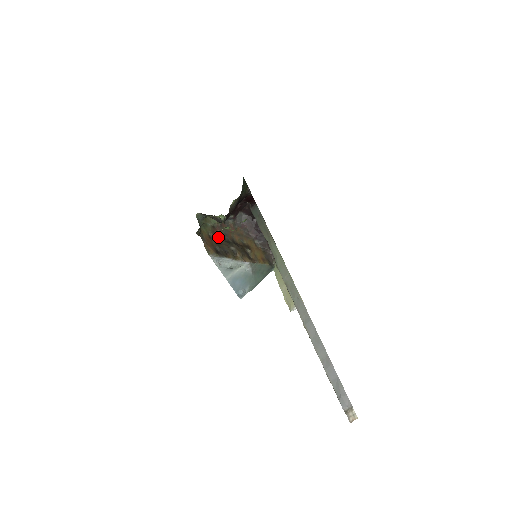
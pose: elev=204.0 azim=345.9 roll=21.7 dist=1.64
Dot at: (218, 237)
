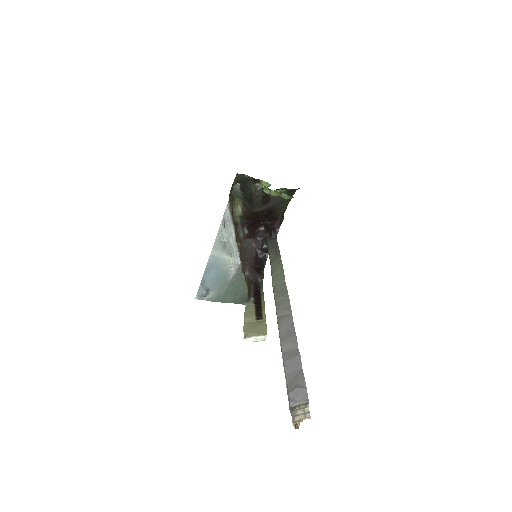
Dot at: occluded
